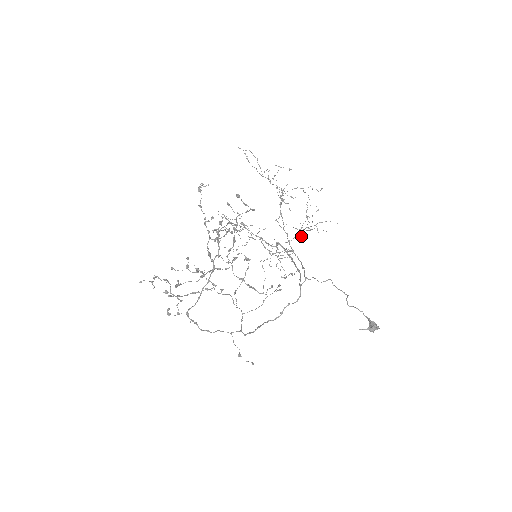
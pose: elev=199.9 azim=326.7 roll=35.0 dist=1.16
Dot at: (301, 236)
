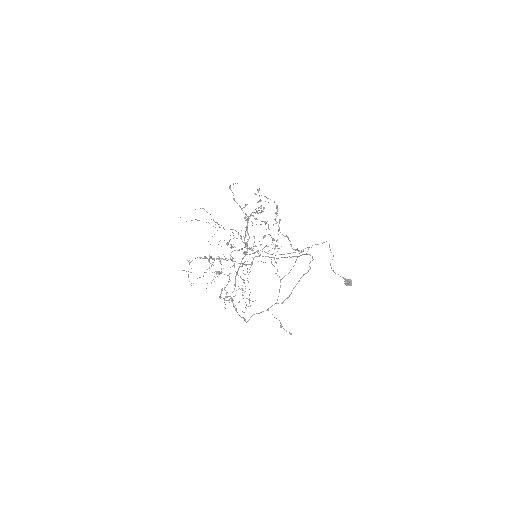
Dot at: occluded
